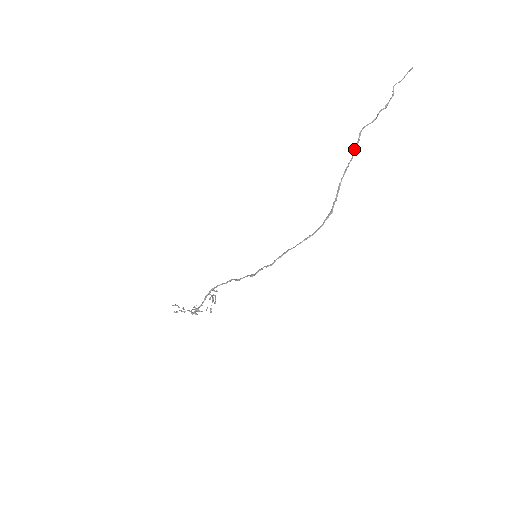
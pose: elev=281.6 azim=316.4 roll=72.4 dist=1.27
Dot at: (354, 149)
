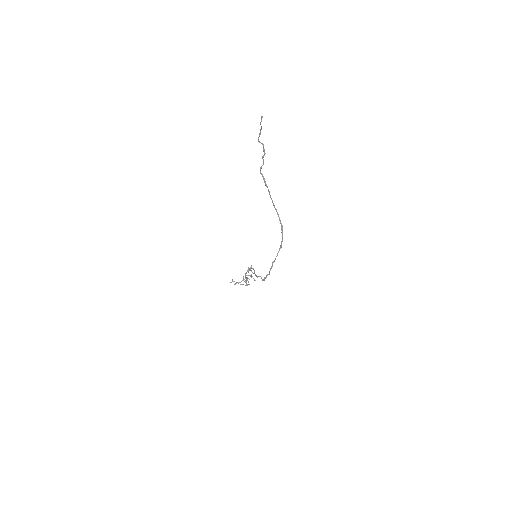
Dot at: occluded
